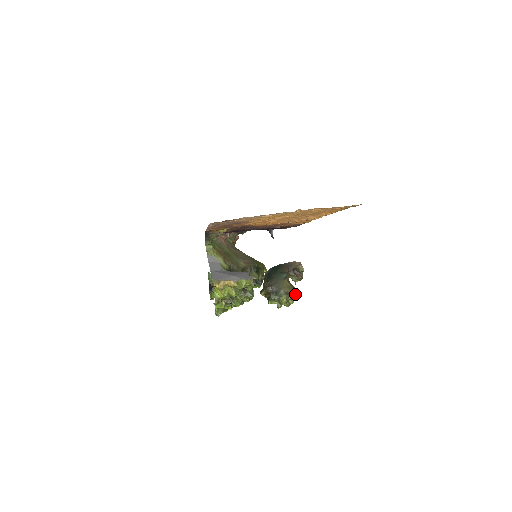
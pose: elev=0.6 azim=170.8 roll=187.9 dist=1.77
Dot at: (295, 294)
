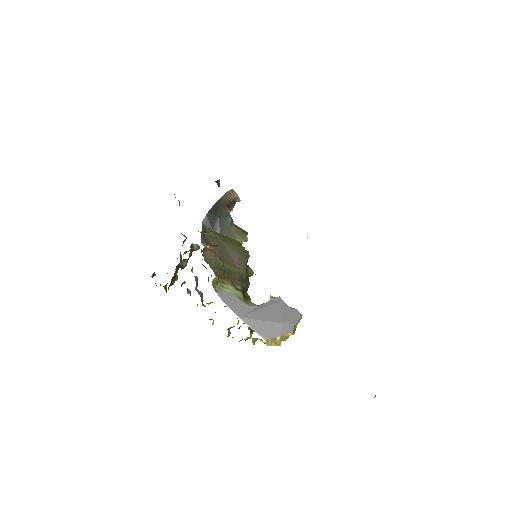
Dot at: occluded
